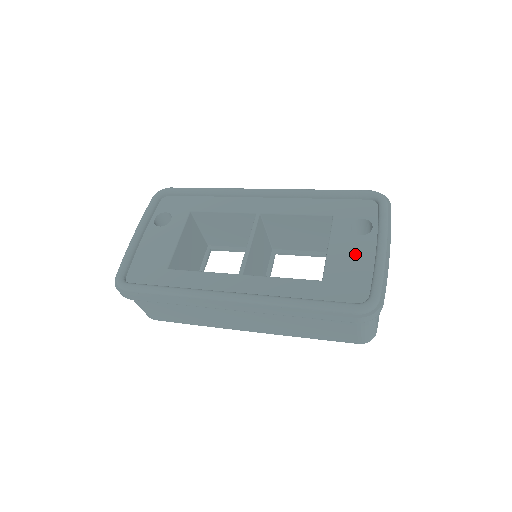
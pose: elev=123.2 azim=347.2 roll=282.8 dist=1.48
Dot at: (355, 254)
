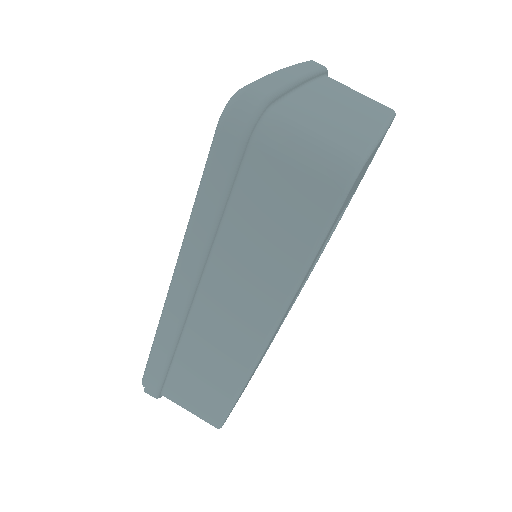
Dot at: occluded
